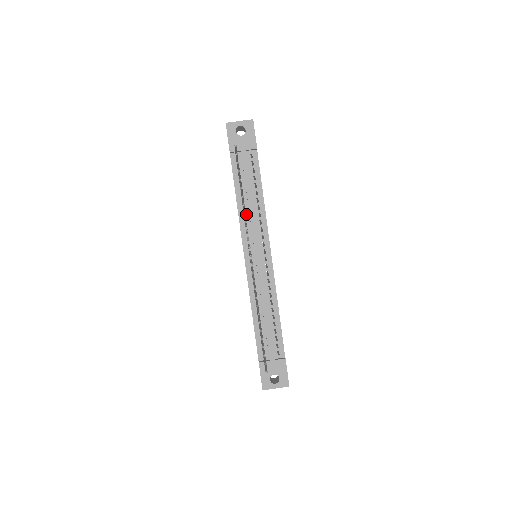
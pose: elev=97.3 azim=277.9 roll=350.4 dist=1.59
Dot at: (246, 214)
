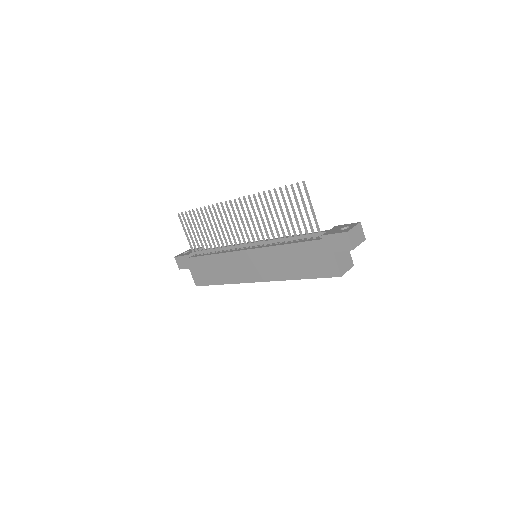
Dot at: (224, 251)
